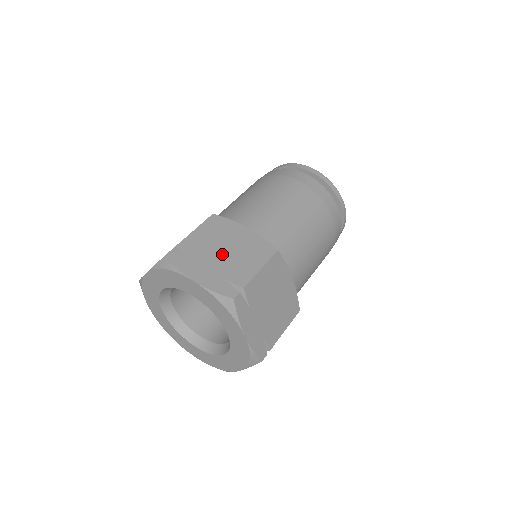
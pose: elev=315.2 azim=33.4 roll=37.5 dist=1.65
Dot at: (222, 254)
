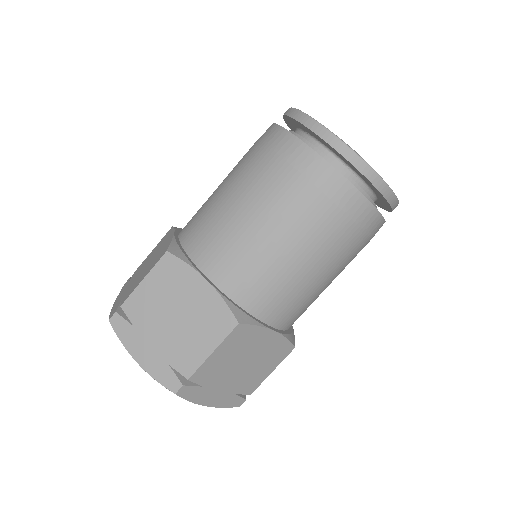
Dot at: (238, 371)
